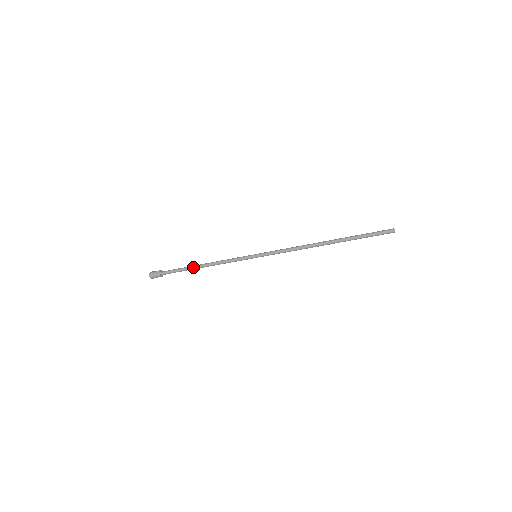
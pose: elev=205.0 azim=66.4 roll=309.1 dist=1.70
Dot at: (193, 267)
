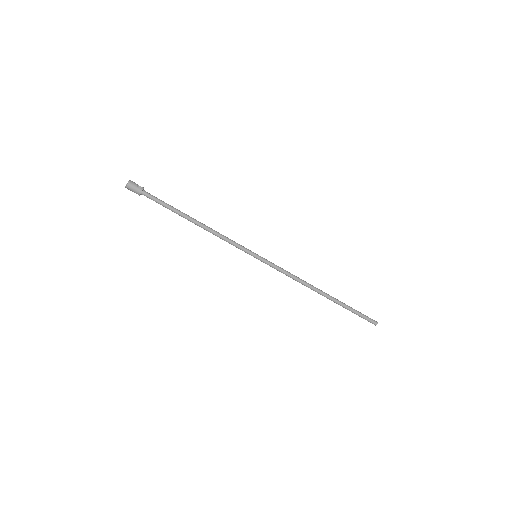
Dot at: (185, 216)
